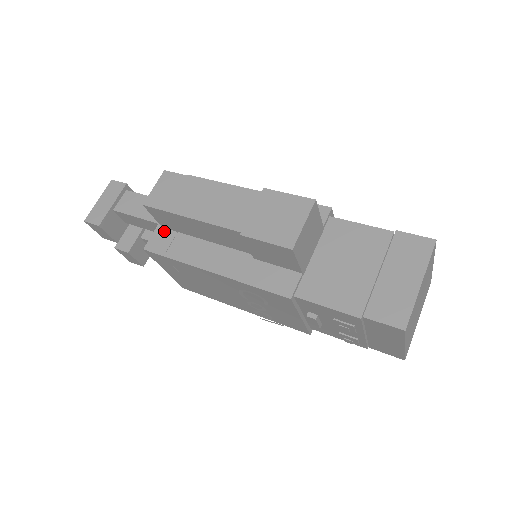
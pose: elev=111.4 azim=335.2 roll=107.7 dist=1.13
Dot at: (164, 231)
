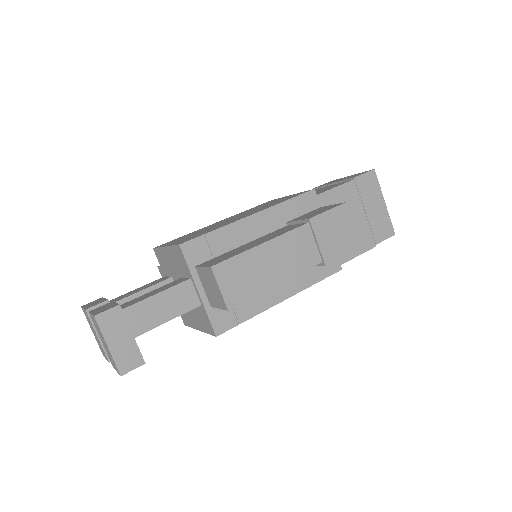
Dot at: (217, 308)
